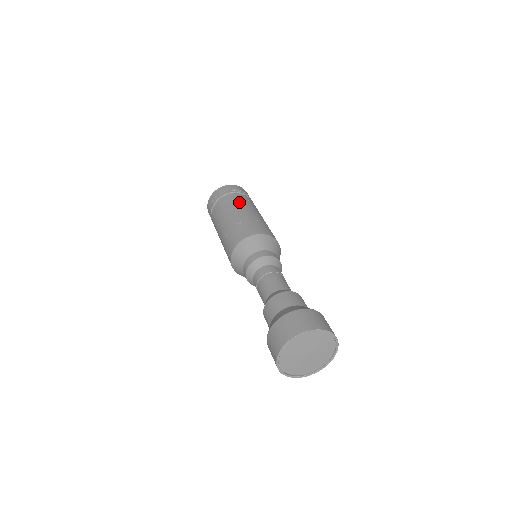
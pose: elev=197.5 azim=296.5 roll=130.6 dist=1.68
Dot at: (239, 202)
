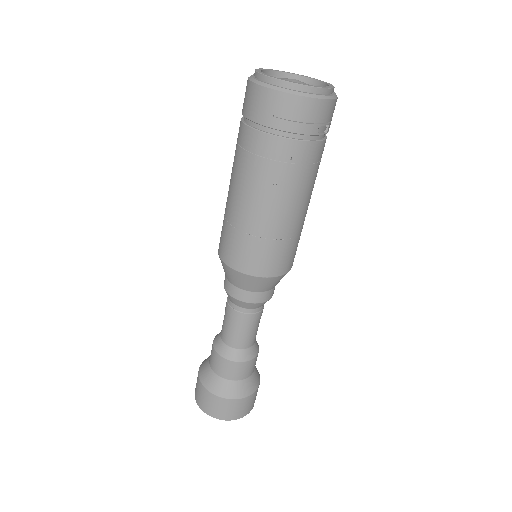
Dot at: (307, 179)
